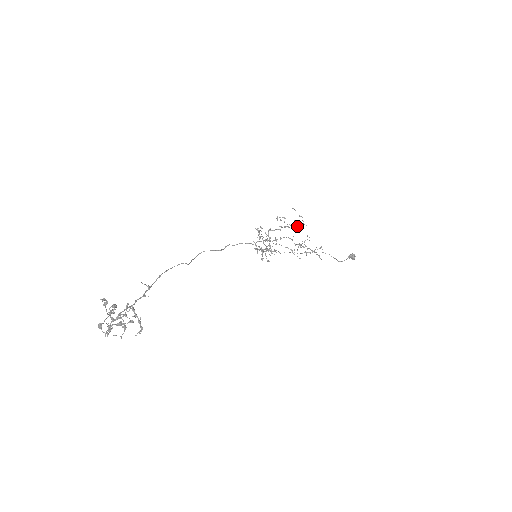
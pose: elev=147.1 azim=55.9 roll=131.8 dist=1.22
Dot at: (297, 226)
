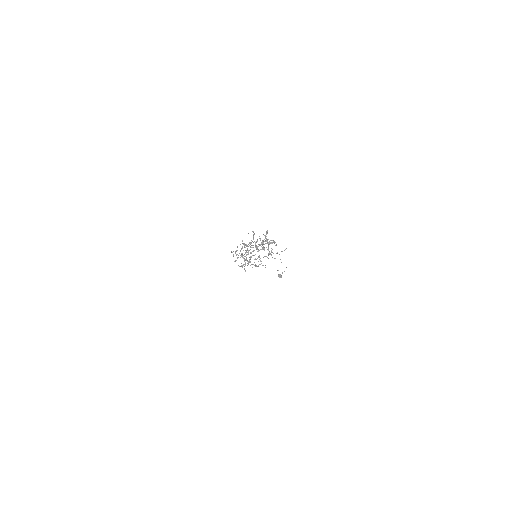
Dot at: occluded
